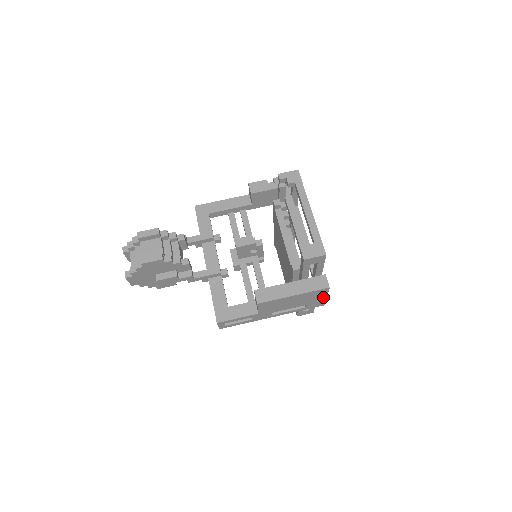
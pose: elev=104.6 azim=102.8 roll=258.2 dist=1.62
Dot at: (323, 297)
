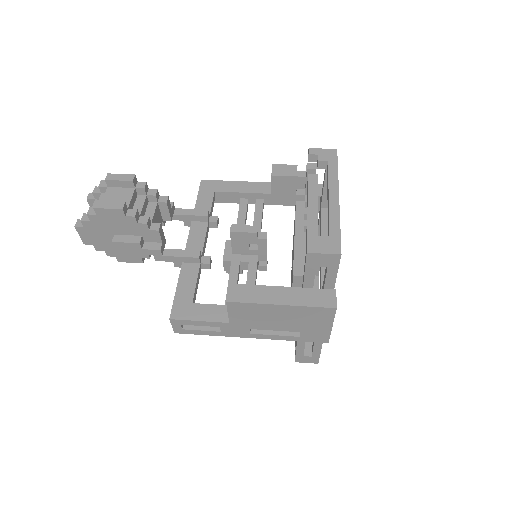
Dot at: (326, 325)
